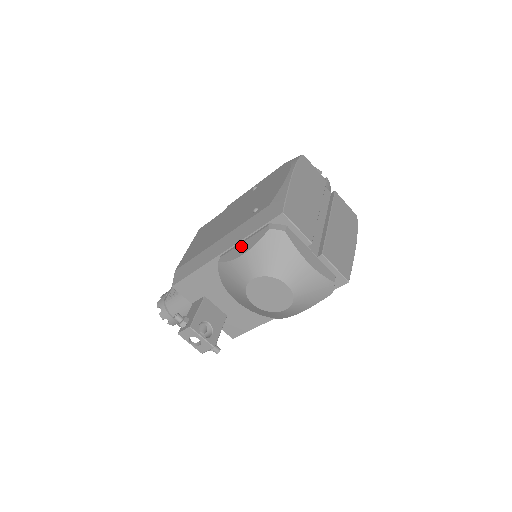
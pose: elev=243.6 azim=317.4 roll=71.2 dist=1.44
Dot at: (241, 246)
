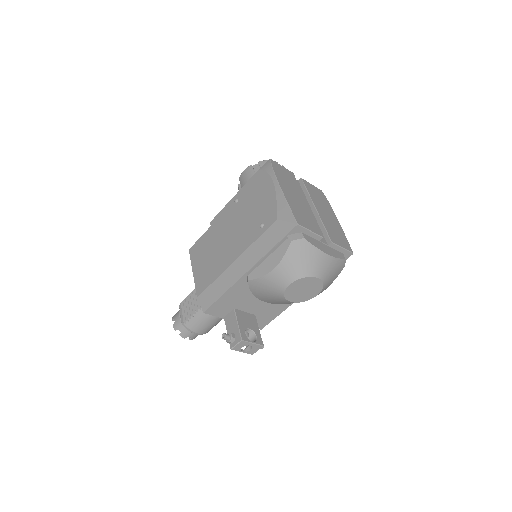
Dot at: (267, 261)
